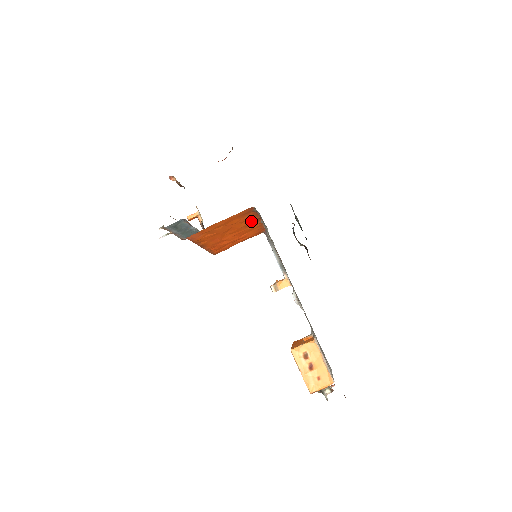
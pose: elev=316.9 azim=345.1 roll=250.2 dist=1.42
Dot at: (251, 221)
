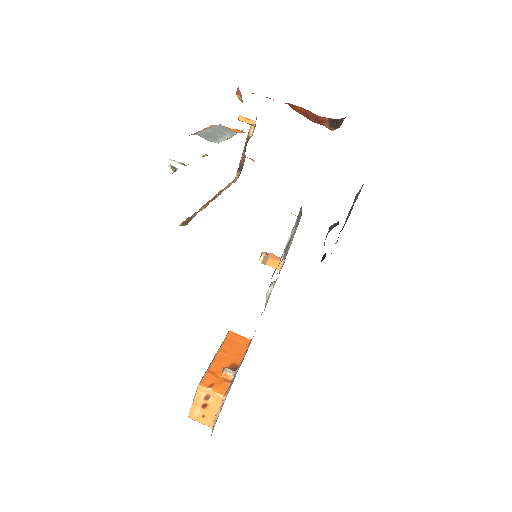
Dot at: occluded
